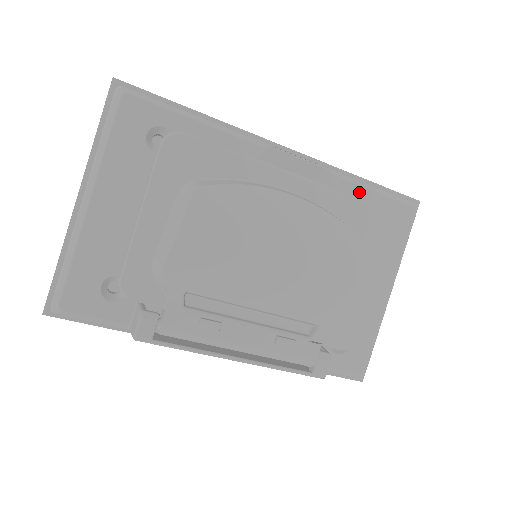
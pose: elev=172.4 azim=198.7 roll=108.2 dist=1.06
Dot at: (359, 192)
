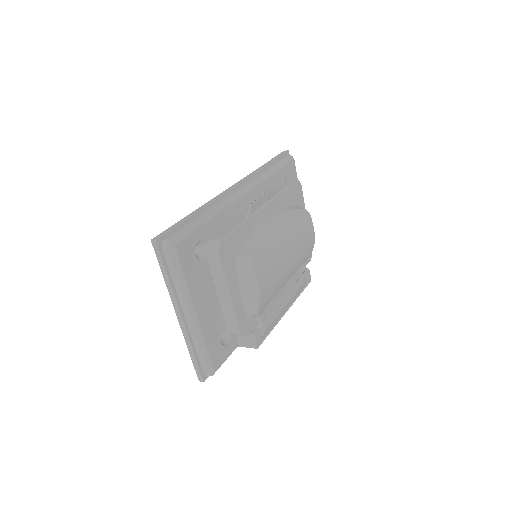
Dot at: (274, 178)
